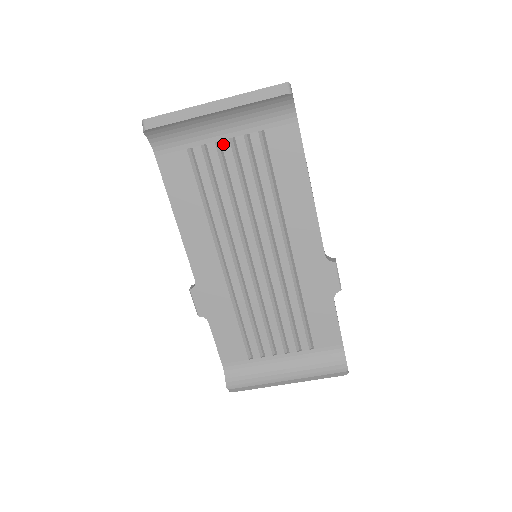
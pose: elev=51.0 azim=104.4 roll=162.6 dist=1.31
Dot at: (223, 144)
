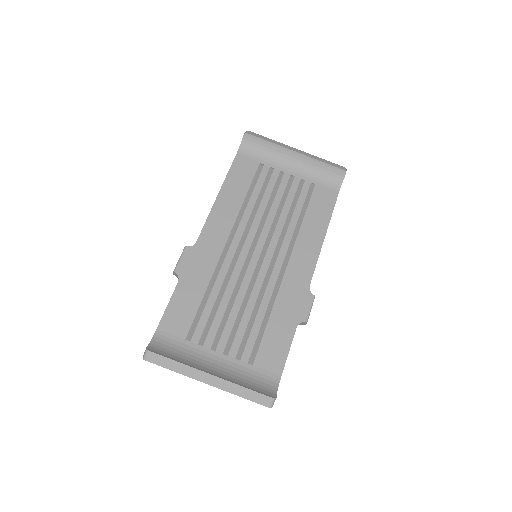
Dot at: (285, 175)
